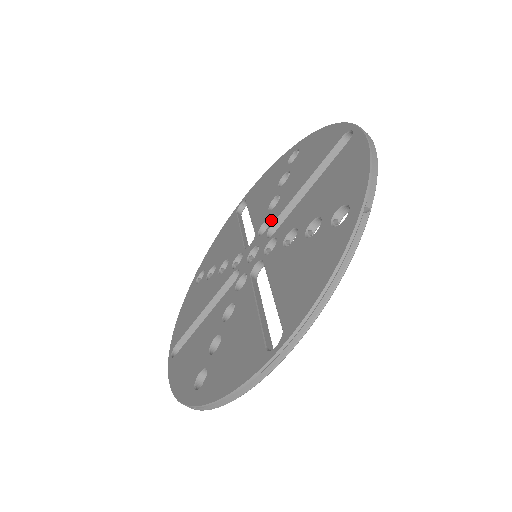
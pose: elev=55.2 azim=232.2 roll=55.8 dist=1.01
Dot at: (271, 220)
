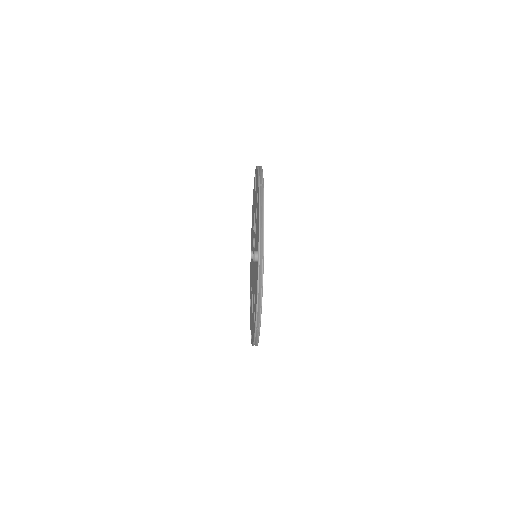
Dot at: occluded
